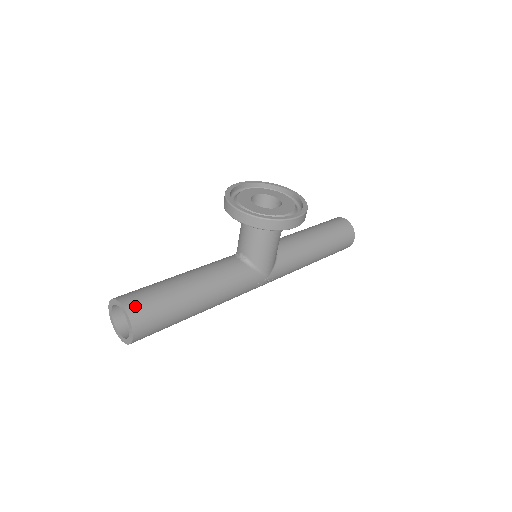
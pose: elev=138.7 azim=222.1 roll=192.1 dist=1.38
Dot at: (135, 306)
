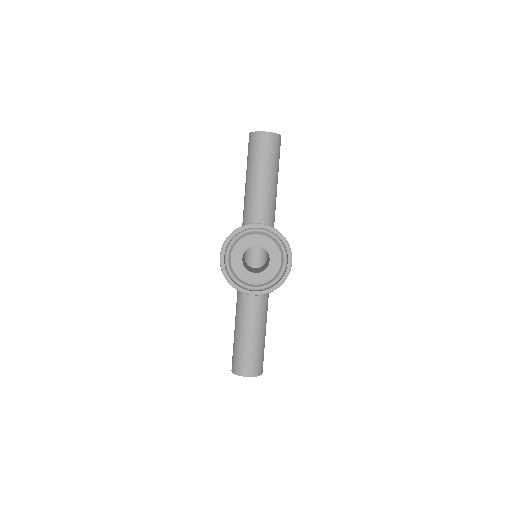
Dot at: (254, 370)
